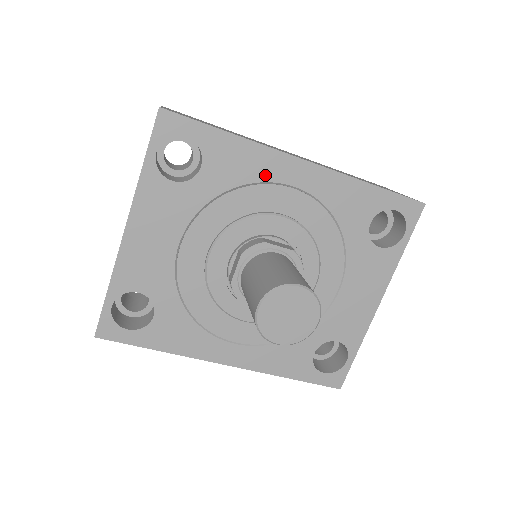
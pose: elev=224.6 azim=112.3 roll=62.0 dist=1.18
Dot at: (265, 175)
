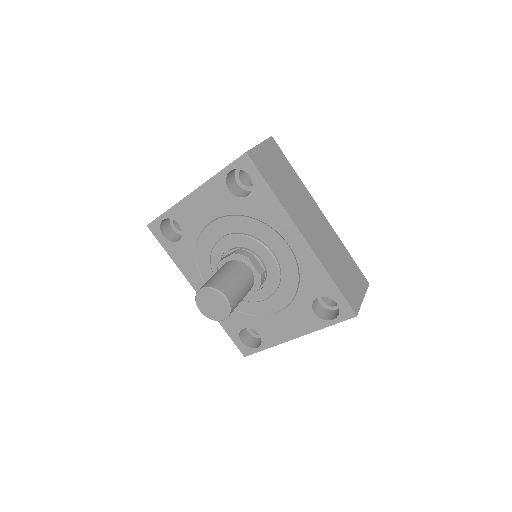
Dot at: (277, 227)
